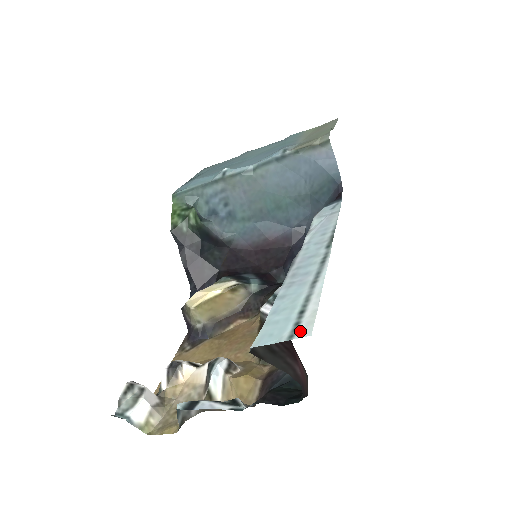
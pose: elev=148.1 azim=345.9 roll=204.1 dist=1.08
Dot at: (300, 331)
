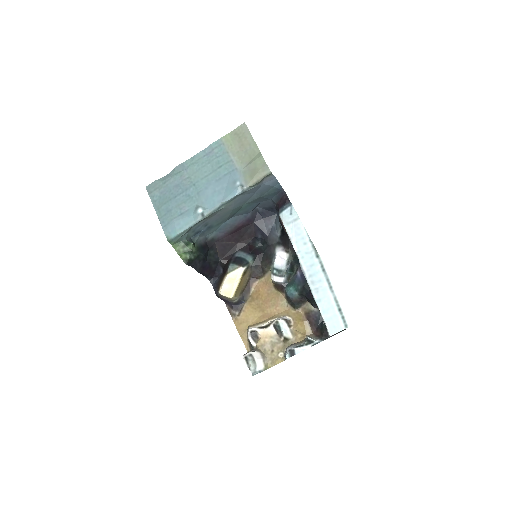
Dot at: (348, 322)
